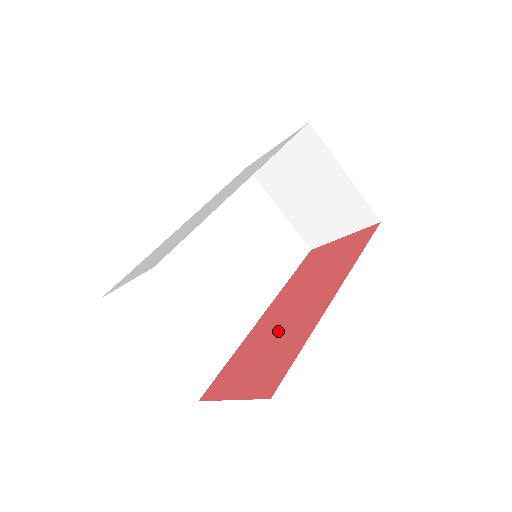
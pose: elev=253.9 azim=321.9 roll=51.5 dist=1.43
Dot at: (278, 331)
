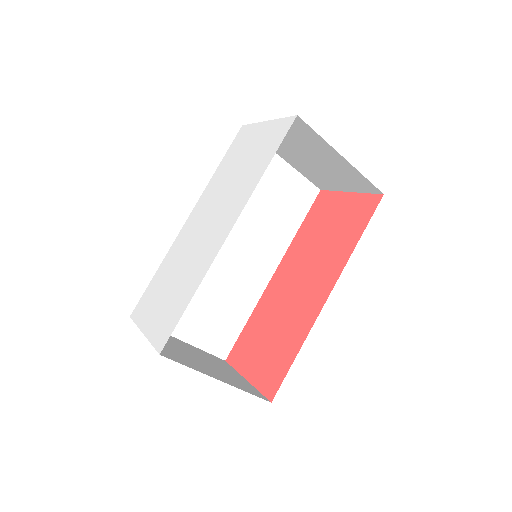
Dot at: (282, 313)
